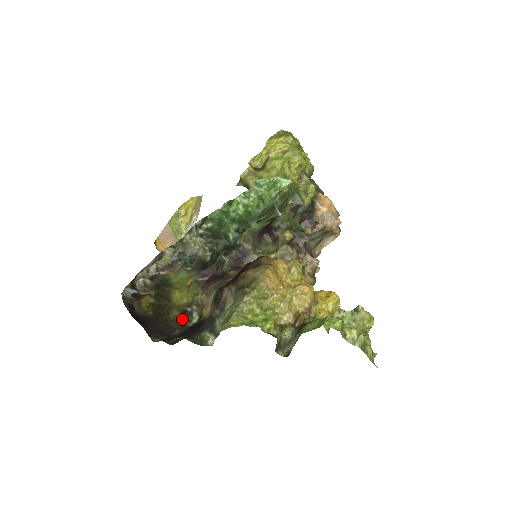
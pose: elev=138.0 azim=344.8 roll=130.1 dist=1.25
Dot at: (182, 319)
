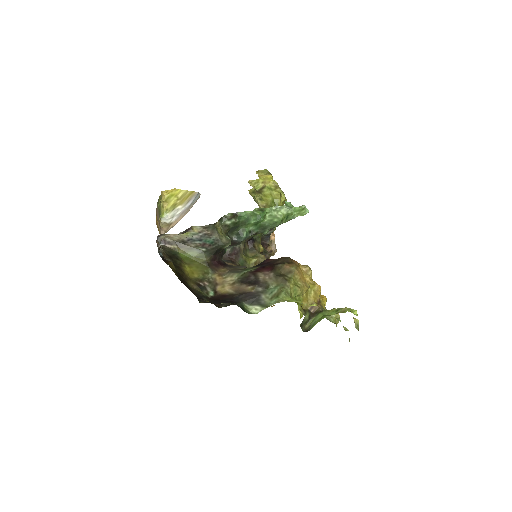
Dot at: (200, 290)
